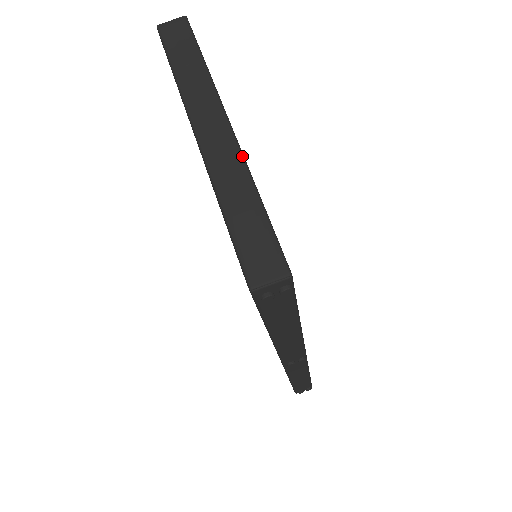
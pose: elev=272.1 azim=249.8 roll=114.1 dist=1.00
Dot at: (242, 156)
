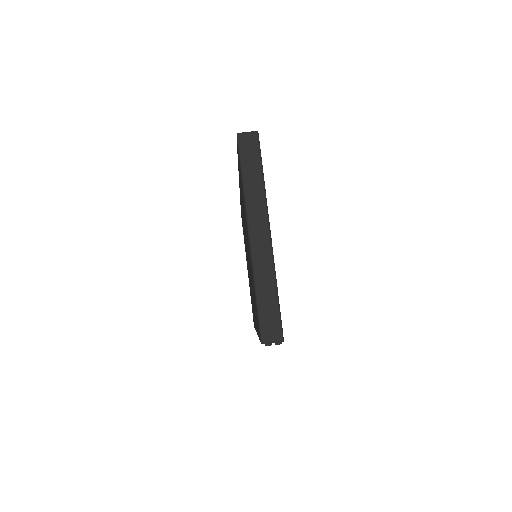
Dot at: (273, 261)
